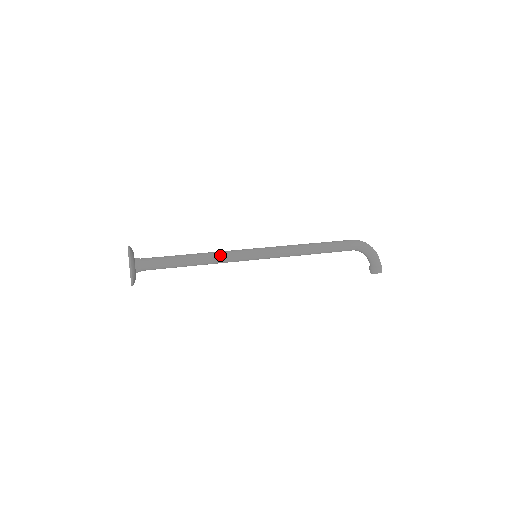
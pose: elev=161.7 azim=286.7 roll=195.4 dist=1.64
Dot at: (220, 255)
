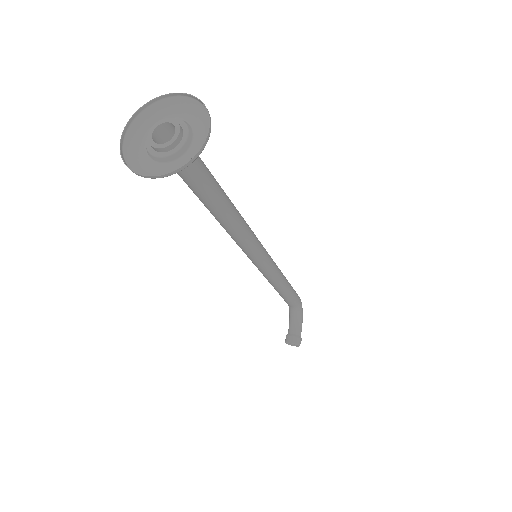
Dot at: (247, 224)
